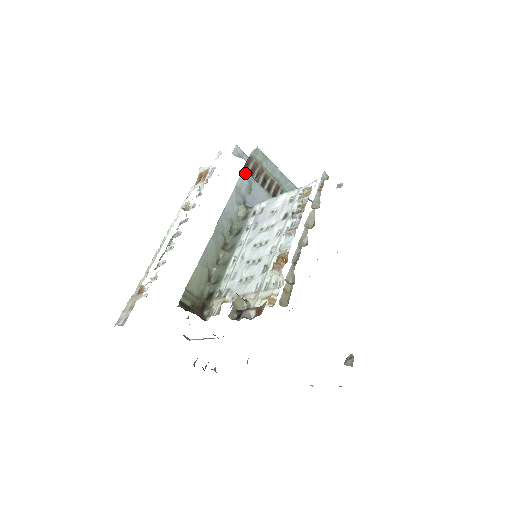
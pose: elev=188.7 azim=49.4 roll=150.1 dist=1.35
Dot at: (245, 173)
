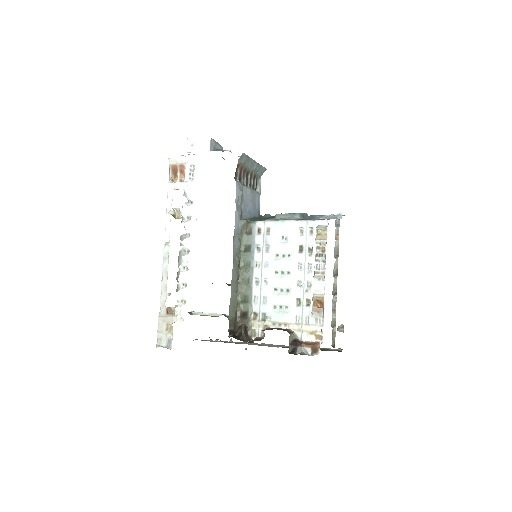
Dot at: (238, 185)
